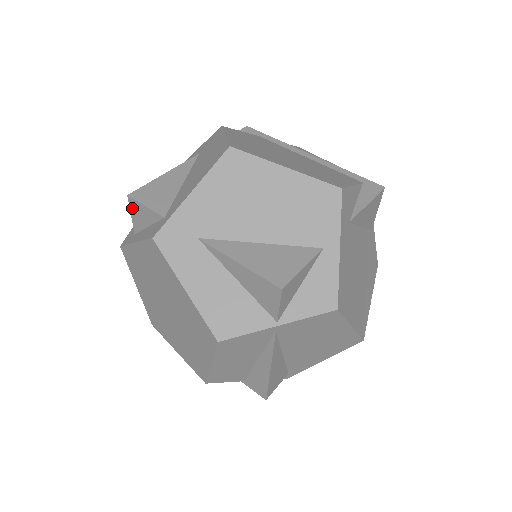
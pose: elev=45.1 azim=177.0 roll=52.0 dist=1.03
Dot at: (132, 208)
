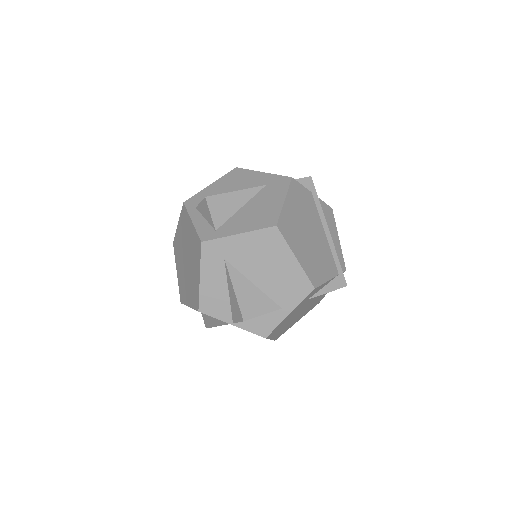
Dot at: (203, 203)
